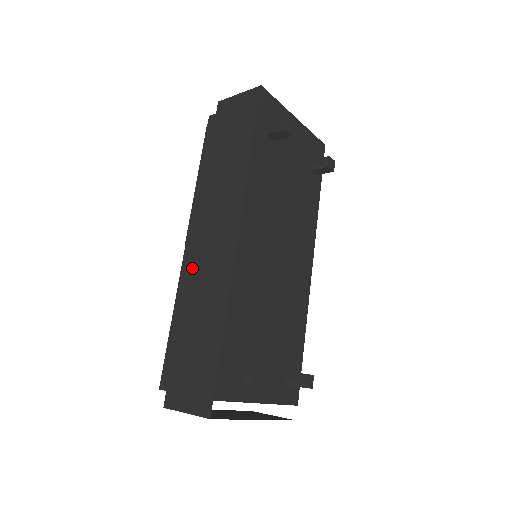
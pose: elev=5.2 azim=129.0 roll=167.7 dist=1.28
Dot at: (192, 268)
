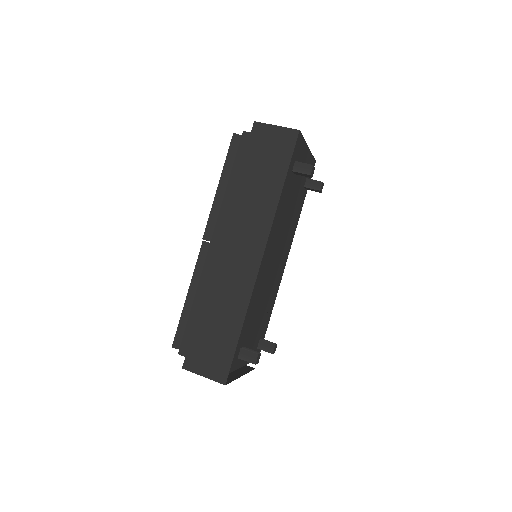
Dot at: (216, 268)
